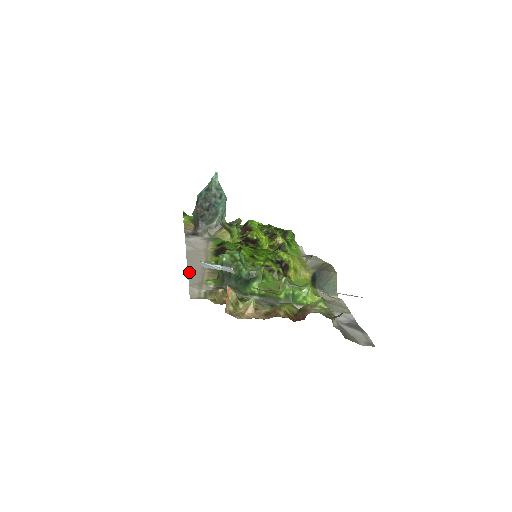
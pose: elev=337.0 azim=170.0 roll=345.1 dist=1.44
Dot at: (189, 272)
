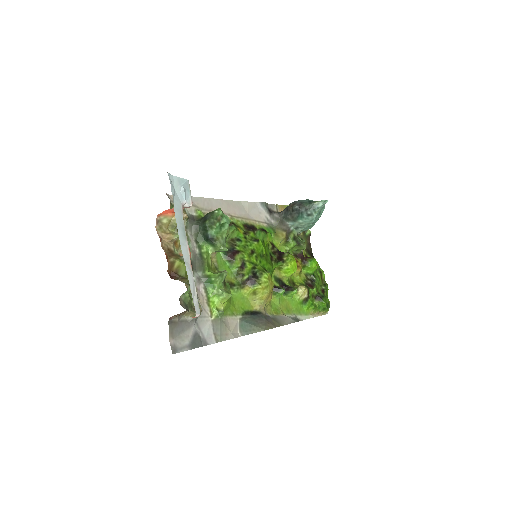
Dot at: (207, 199)
